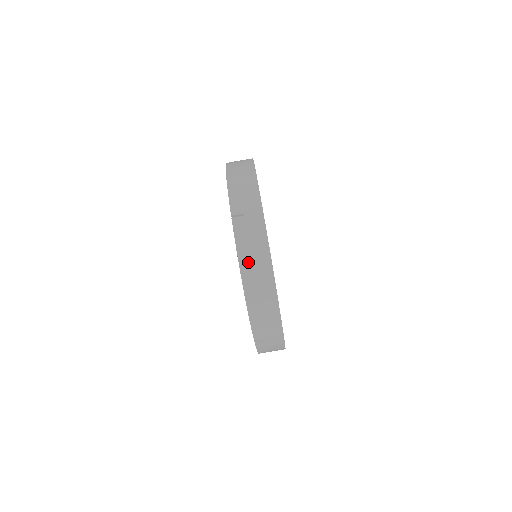
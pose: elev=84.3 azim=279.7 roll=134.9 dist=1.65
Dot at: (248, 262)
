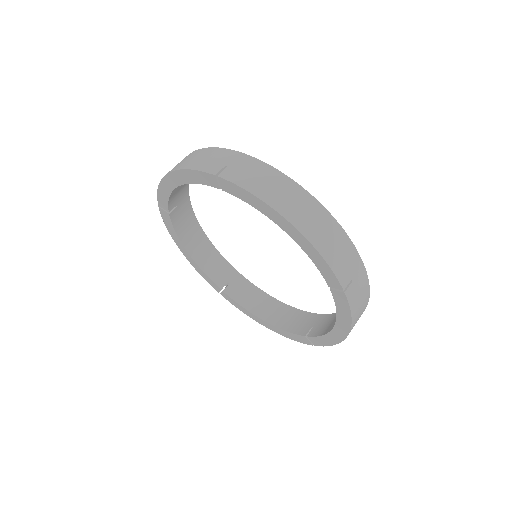
Dot at: (272, 195)
